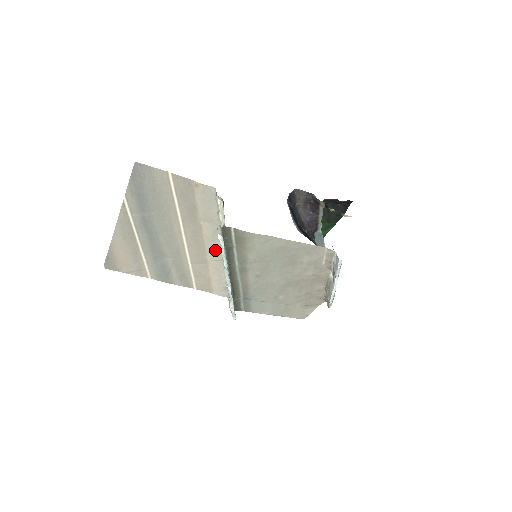
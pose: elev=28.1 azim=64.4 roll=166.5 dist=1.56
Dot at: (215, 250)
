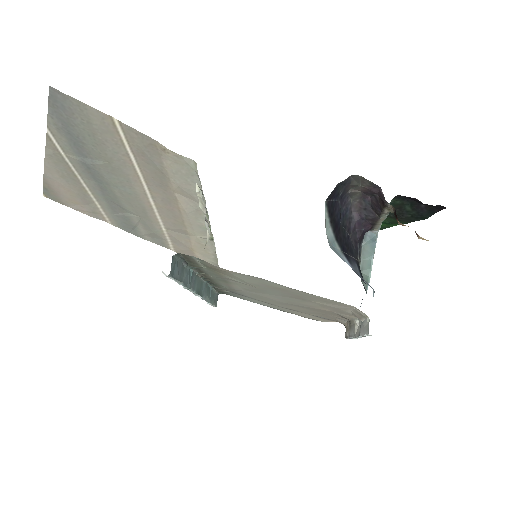
Dot at: (198, 227)
